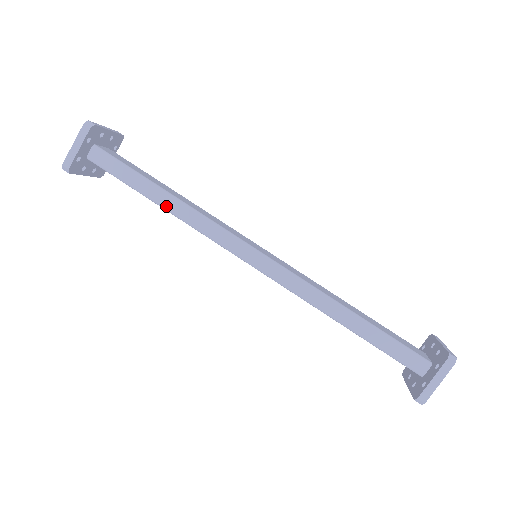
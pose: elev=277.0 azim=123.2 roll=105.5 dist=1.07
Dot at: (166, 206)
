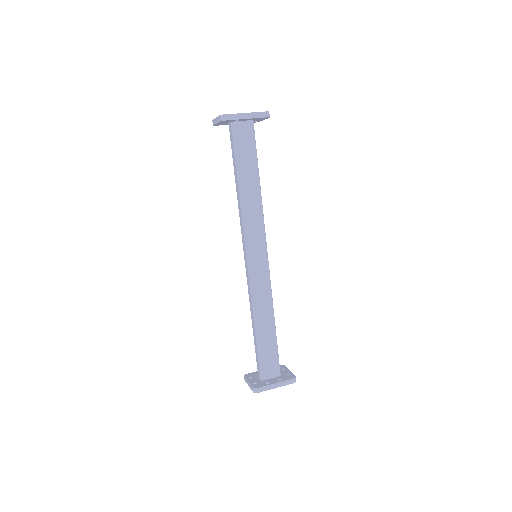
Dot at: (237, 190)
